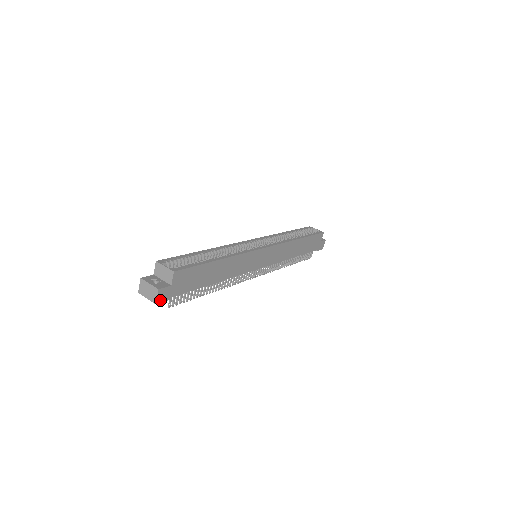
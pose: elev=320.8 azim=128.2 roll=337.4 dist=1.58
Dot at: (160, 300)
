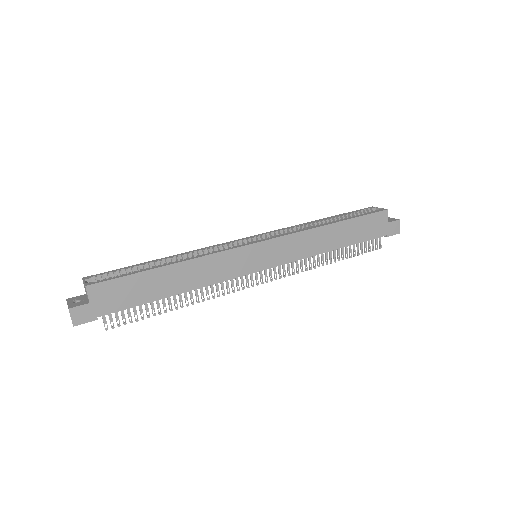
Dot at: (79, 321)
